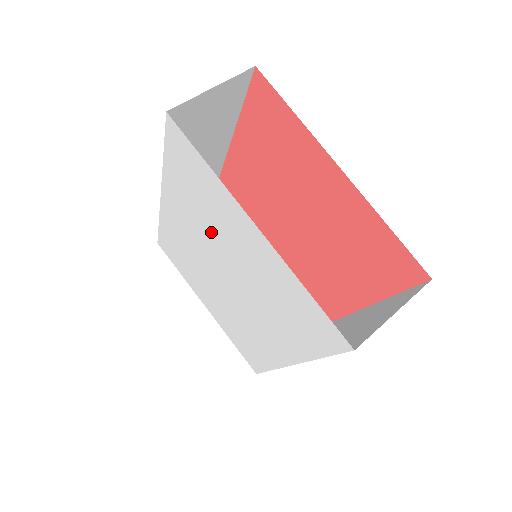
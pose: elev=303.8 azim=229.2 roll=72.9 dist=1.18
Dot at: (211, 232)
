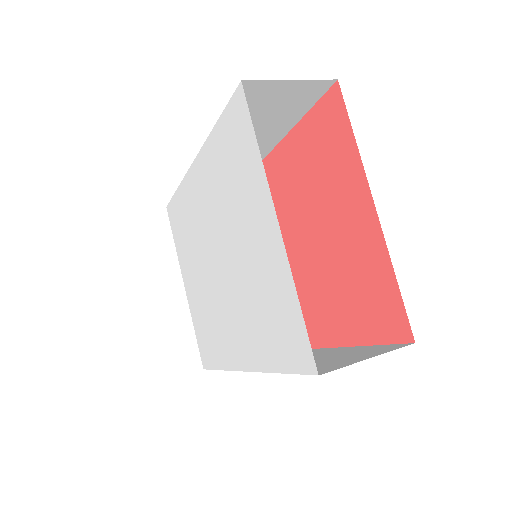
Dot at: (228, 212)
